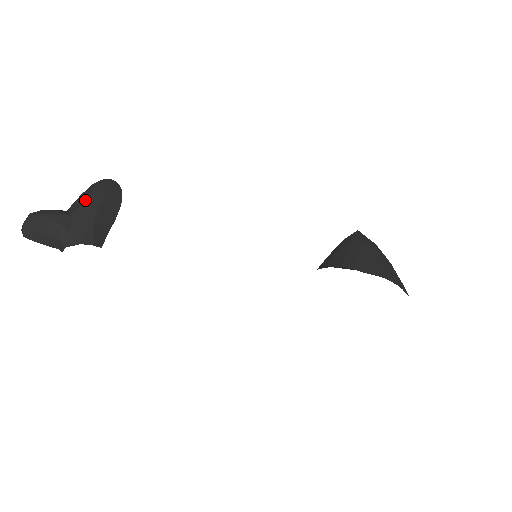
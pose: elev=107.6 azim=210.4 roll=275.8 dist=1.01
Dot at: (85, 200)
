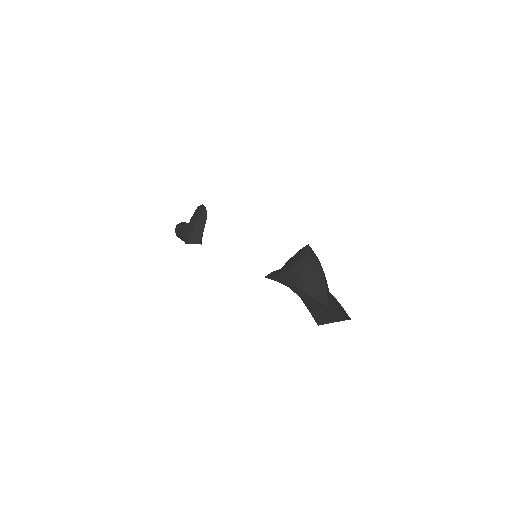
Dot at: (191, 220)
